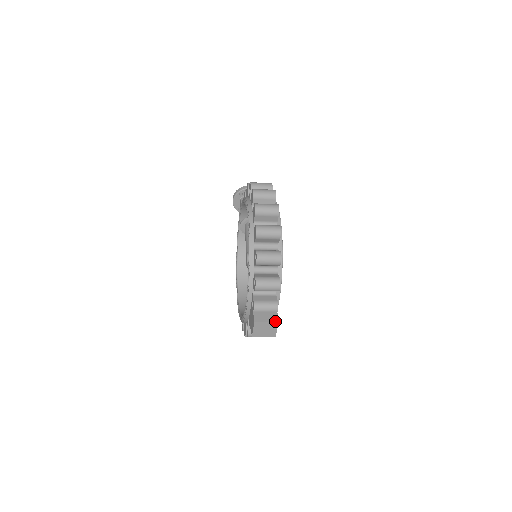
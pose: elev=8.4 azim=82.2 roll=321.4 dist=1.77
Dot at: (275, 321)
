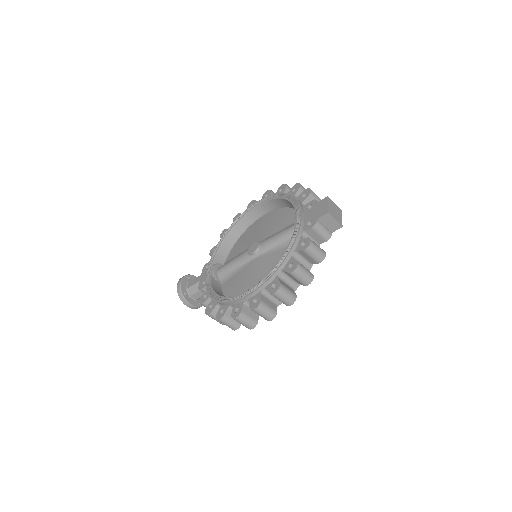
Dot at: (339, 209)
